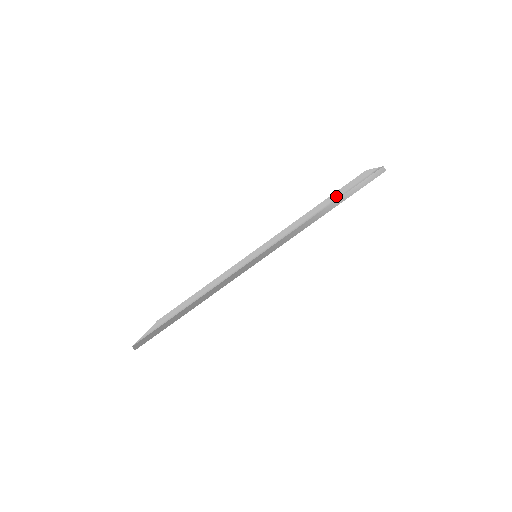
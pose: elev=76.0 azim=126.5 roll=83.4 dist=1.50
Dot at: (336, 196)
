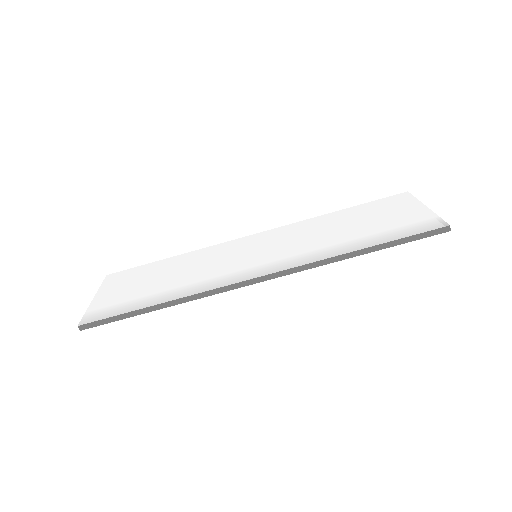
Dot at: (376, 226)
